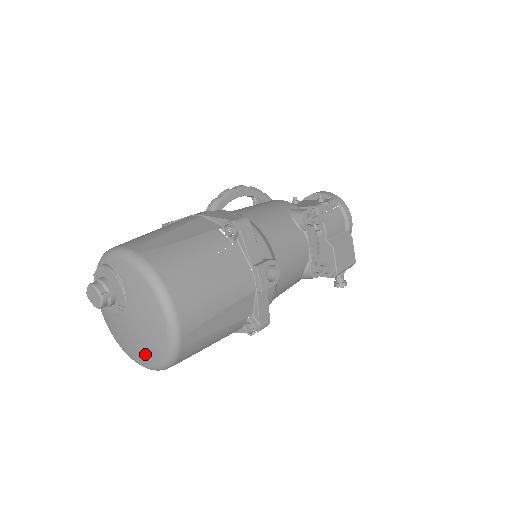
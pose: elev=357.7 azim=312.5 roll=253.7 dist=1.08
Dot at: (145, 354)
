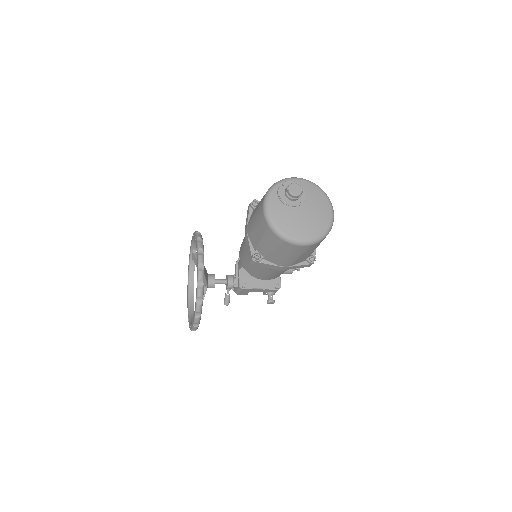
Dot at: (310, 230)
